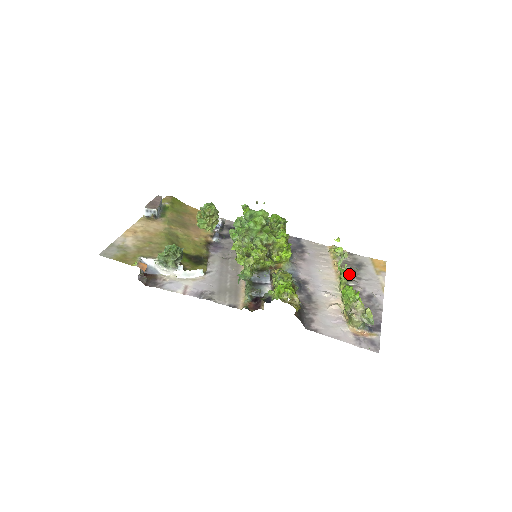
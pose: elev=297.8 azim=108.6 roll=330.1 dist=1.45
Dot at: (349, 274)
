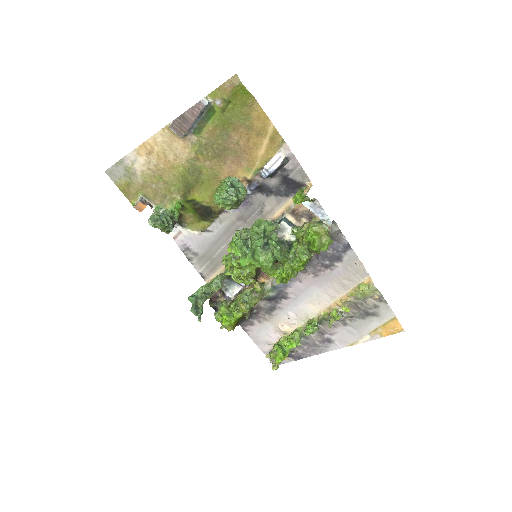
Dot at: occluded
